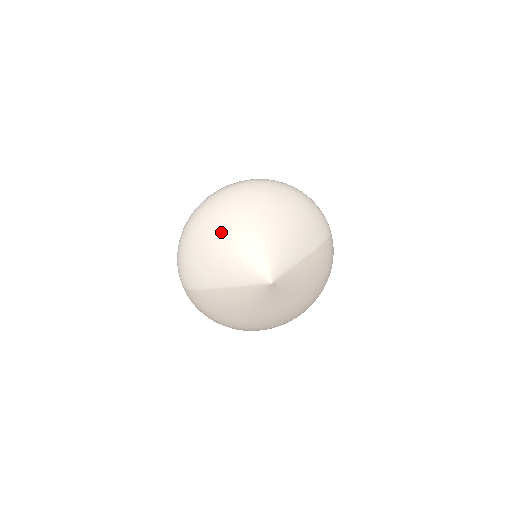
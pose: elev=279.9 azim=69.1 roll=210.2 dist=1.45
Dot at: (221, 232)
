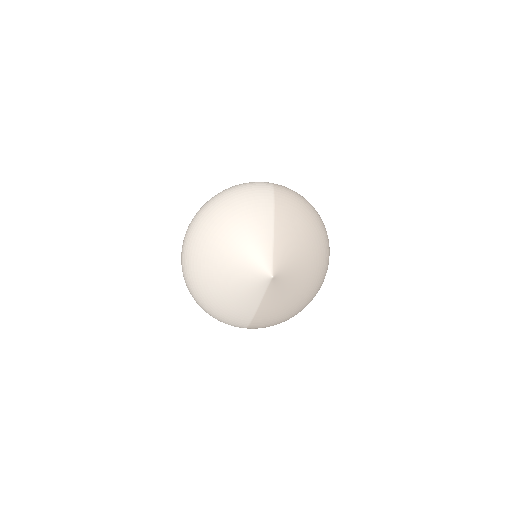
Dot at: (212, 284)
